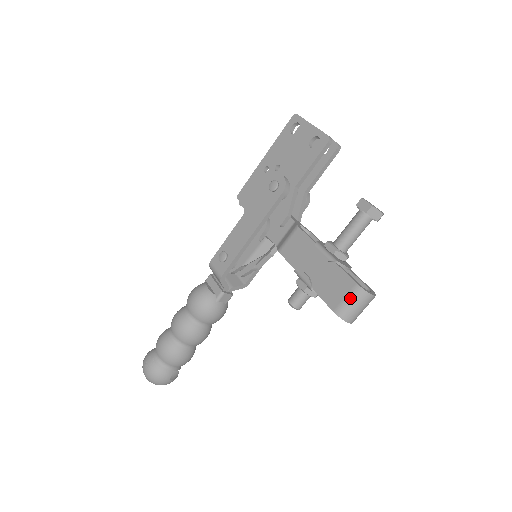
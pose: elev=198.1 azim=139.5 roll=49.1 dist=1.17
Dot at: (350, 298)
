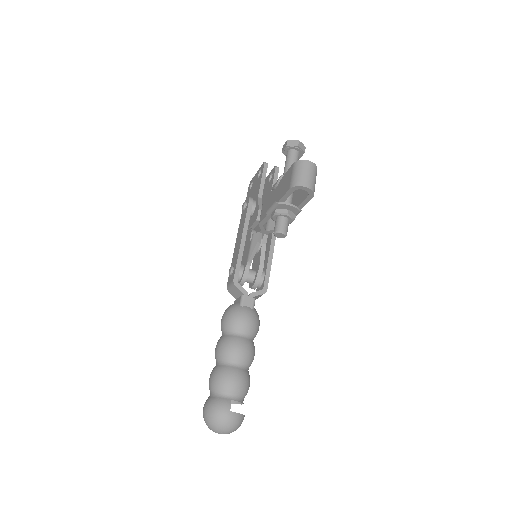
Dot at: (294, 172)
